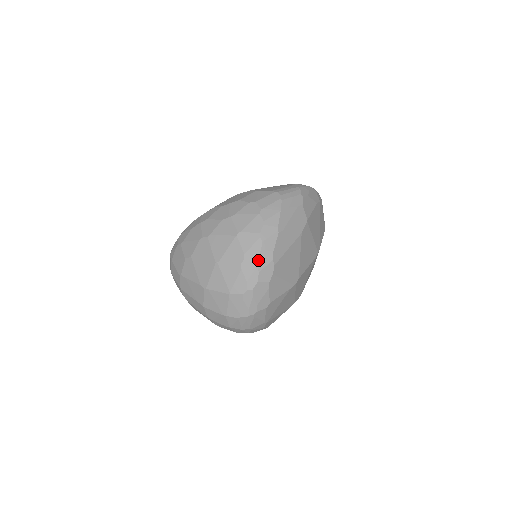
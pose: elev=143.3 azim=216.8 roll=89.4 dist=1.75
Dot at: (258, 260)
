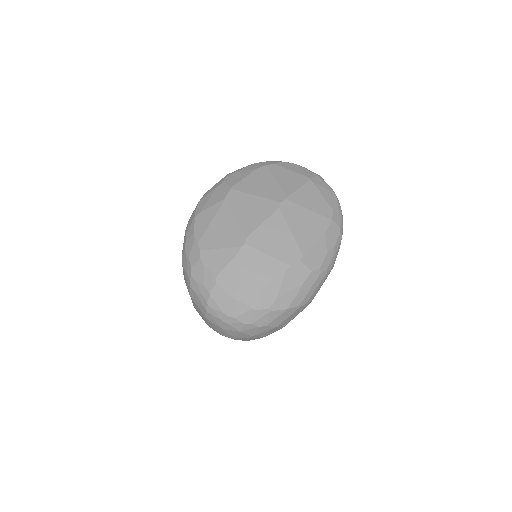
Dot at: (186, 250)
